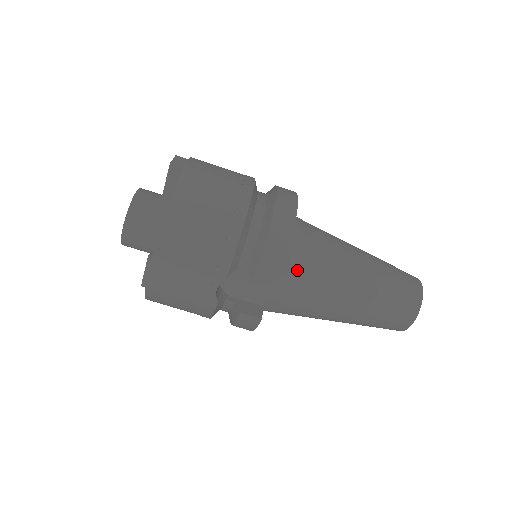
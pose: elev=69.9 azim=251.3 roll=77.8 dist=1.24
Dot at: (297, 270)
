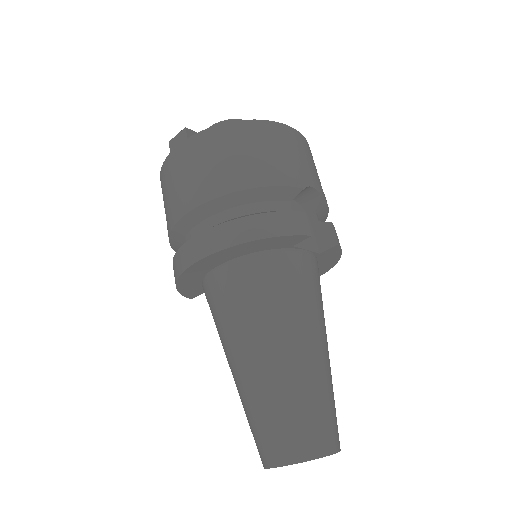
Dot at: (319, 277)
